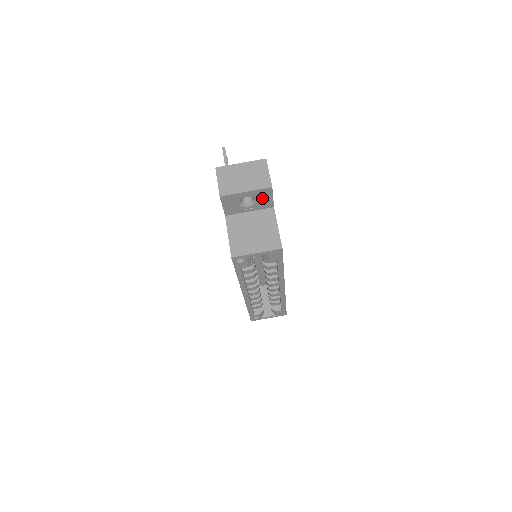
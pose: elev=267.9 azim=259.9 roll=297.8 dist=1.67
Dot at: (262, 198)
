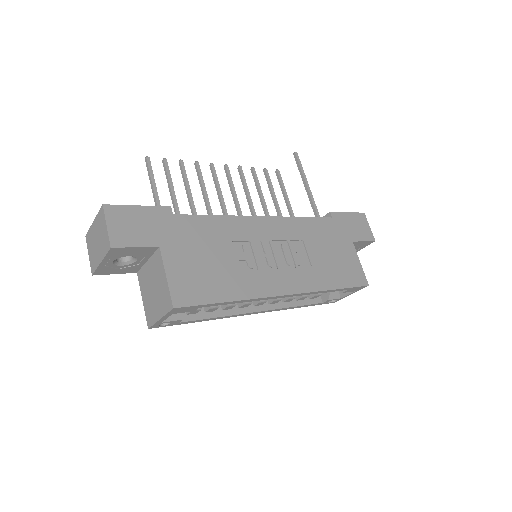
Dot at: (128, 253)
